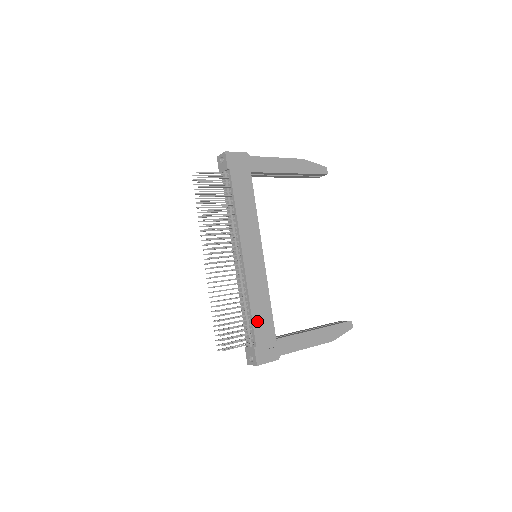
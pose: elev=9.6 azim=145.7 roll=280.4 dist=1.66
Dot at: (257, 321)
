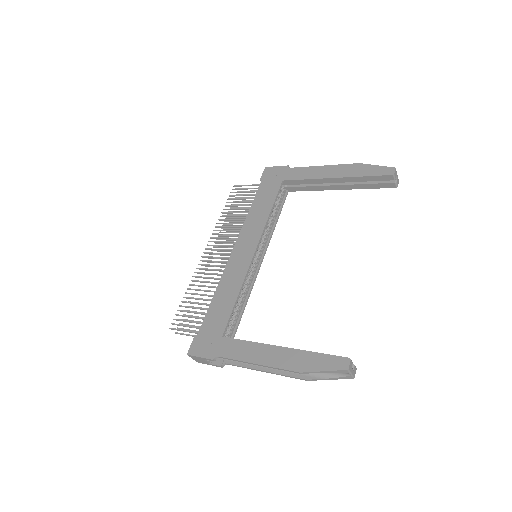
Dot at: (213, 311)
